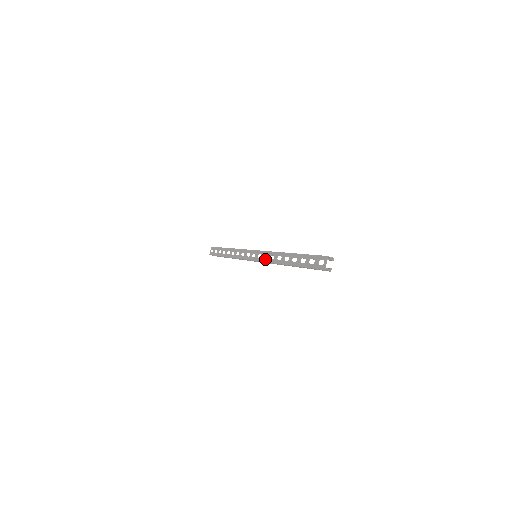
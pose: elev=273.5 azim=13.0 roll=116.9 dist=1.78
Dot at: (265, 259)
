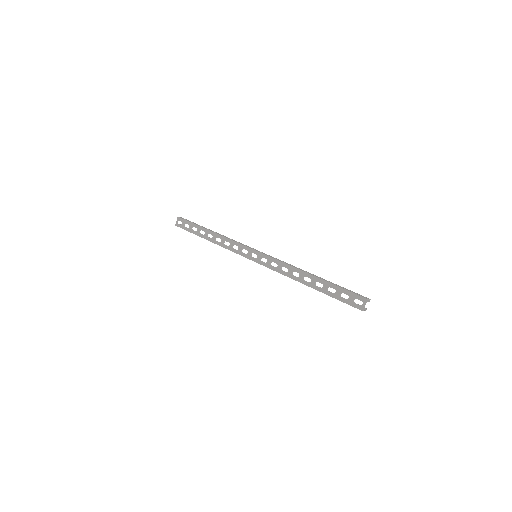
Dot at: (274, 267)
